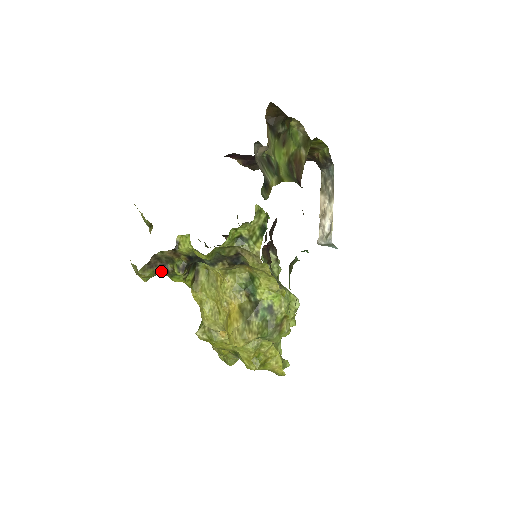
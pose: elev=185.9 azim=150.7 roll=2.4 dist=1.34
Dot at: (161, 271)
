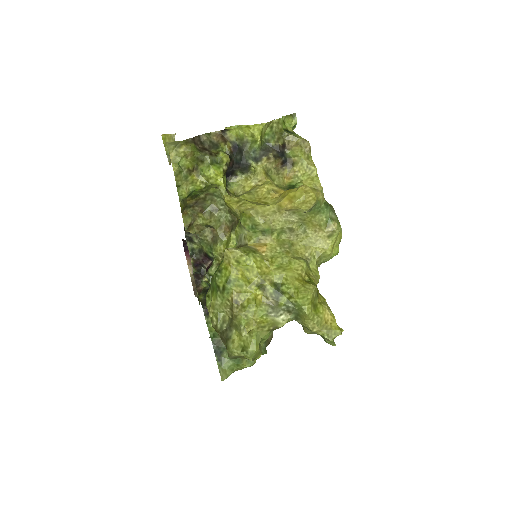
Dot at: (203, 152)
